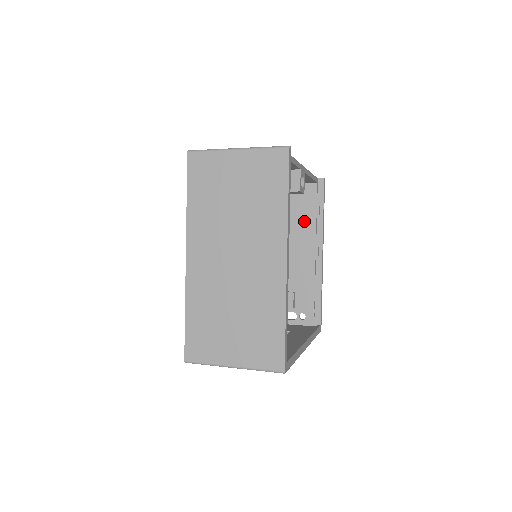
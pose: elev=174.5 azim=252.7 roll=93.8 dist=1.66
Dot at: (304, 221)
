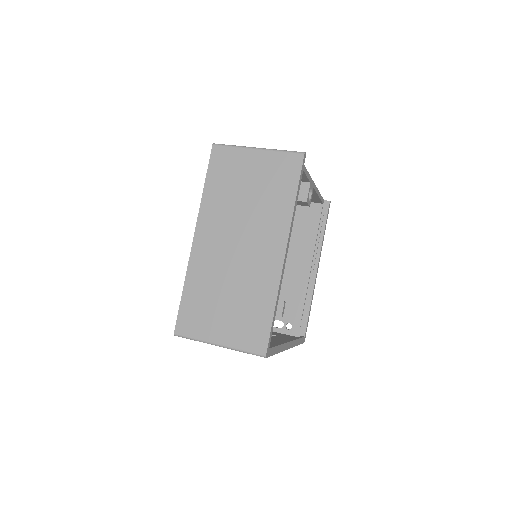
Dot at: (305, 237)
